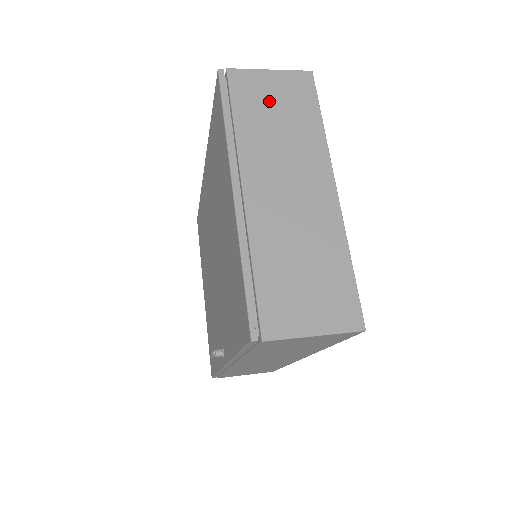
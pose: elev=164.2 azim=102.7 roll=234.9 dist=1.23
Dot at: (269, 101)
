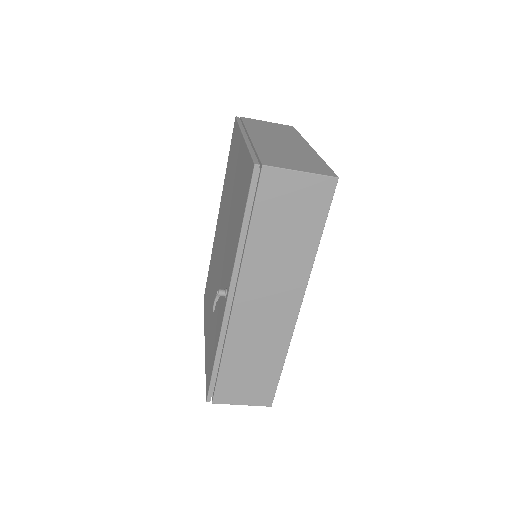
Dot at: (267, 126)
